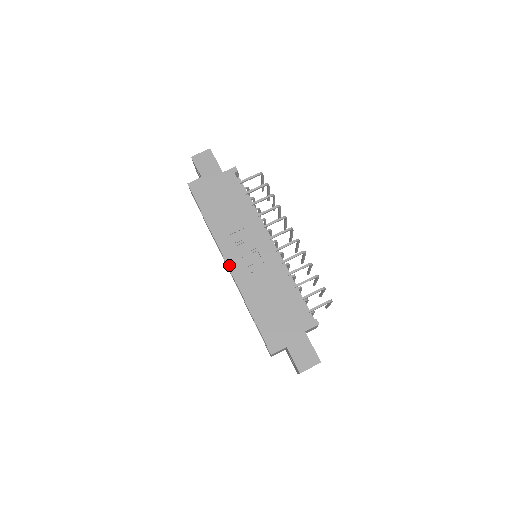
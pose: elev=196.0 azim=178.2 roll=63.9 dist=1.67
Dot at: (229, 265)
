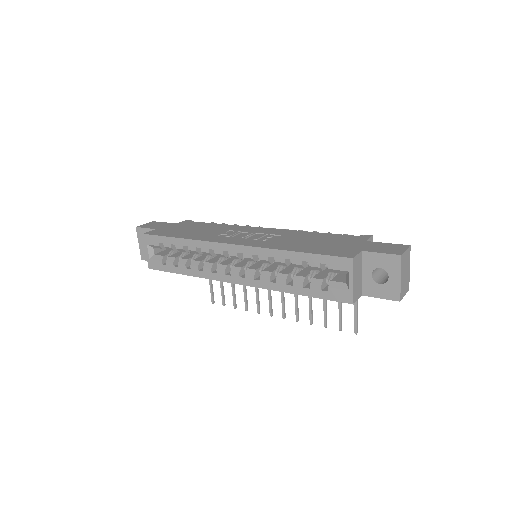
Dot at: (235, 244)
